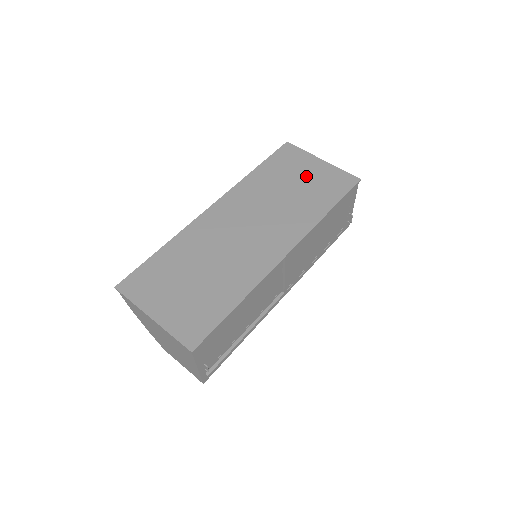
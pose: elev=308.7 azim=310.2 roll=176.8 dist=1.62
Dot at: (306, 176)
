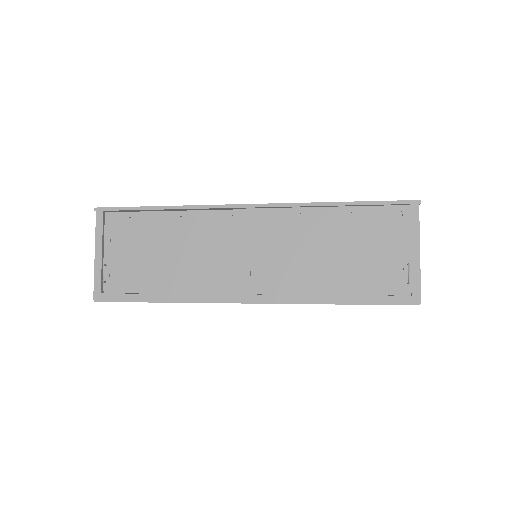
Dot at: occluded
